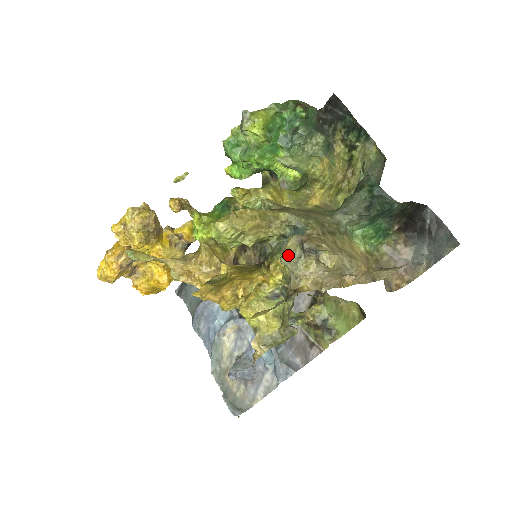
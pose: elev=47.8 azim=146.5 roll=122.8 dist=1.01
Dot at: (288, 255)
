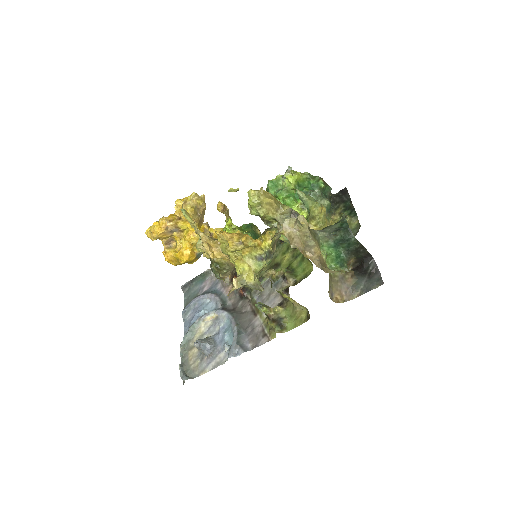
Dot at: (282, 214)
